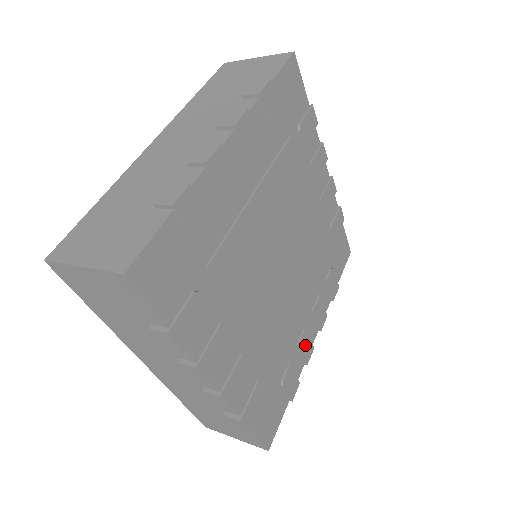
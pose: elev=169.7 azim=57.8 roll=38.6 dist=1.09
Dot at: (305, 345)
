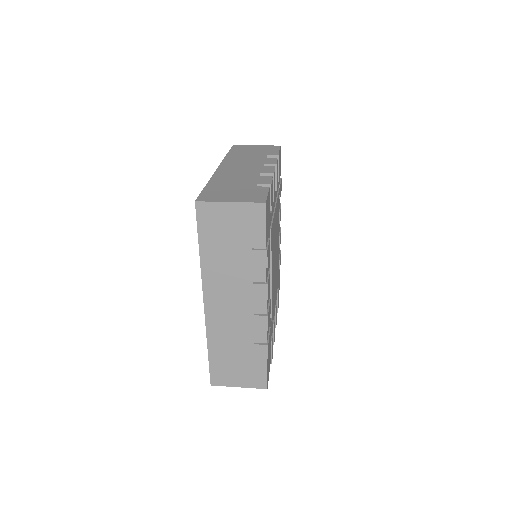
Dot at: (274, 328)
